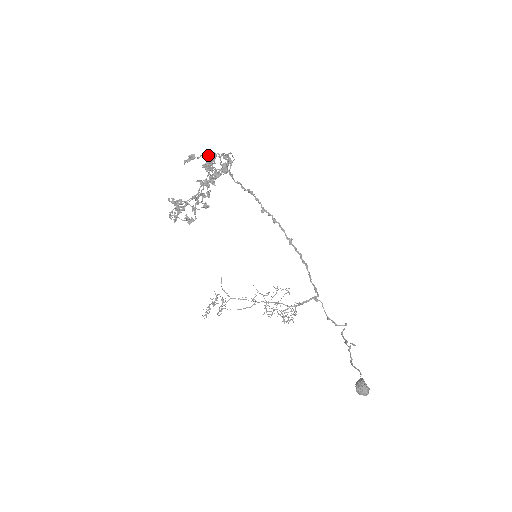
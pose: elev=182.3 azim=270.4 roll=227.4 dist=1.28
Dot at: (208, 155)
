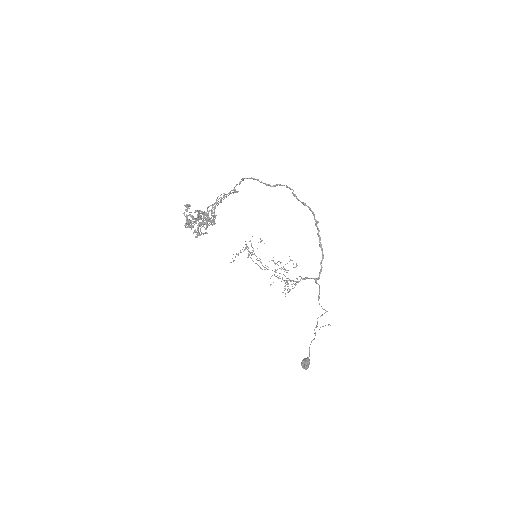
Dot at: occluded
